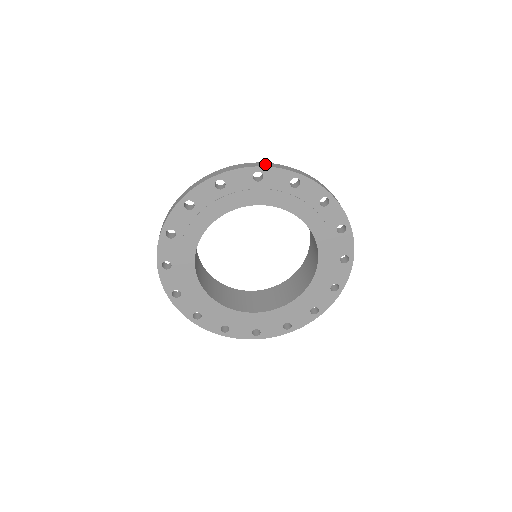
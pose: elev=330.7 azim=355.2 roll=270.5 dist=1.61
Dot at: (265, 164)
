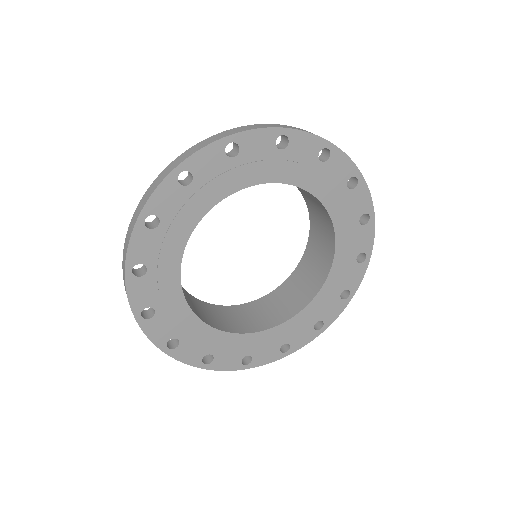
Dot at: (141, 204)
